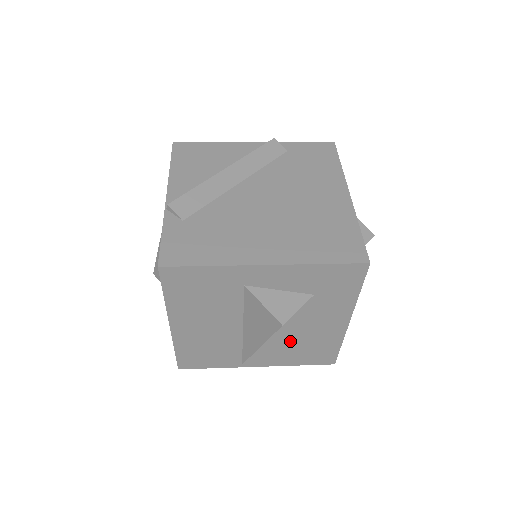
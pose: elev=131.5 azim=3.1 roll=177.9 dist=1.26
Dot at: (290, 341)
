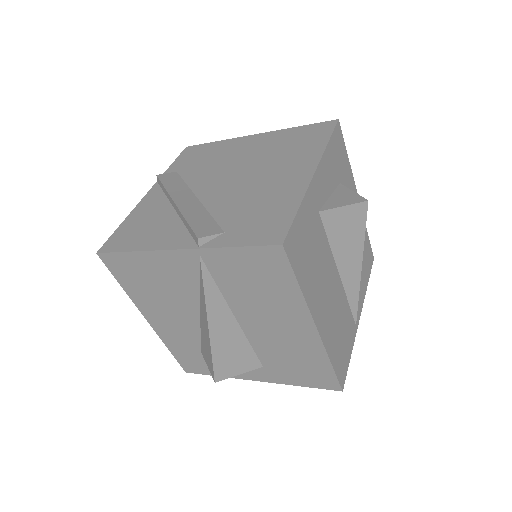
Dot at: occluded
